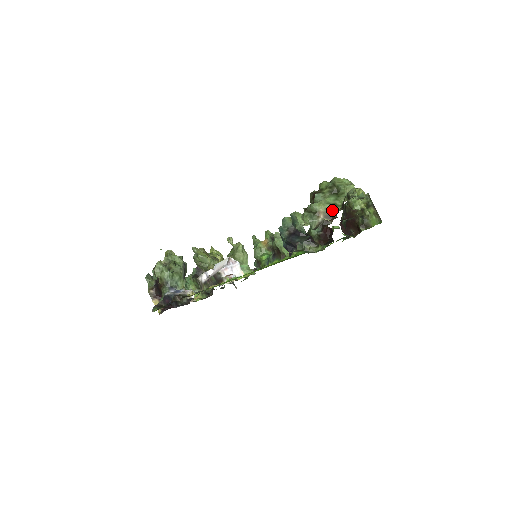
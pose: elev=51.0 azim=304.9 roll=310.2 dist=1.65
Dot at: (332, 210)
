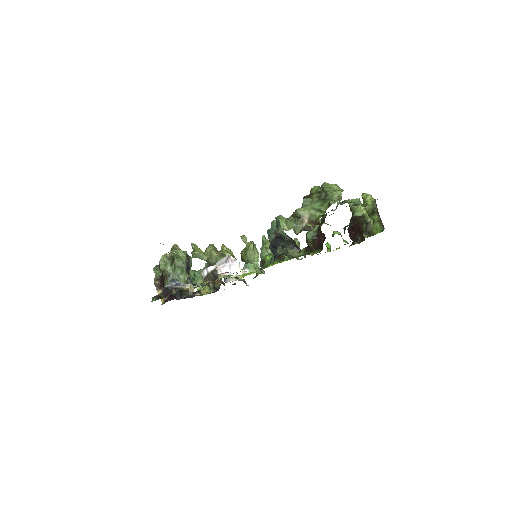
Dot at: (316, 216)
